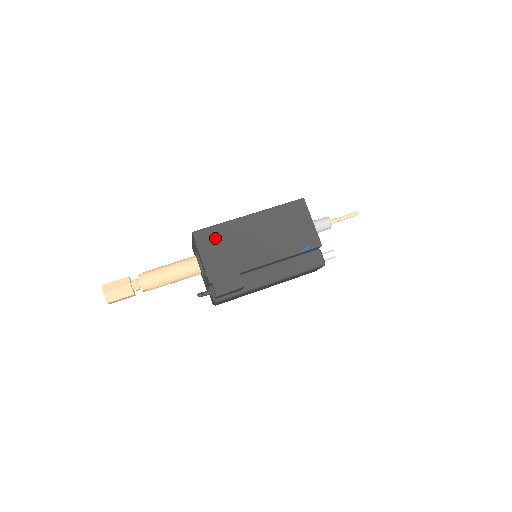
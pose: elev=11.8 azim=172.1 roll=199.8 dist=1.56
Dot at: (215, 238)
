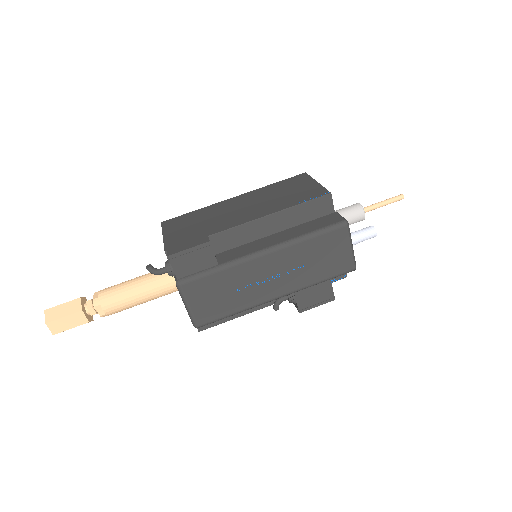
Dot at: (186, 220)
